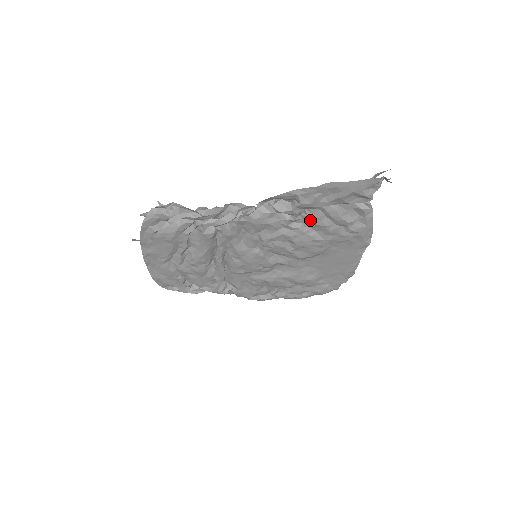
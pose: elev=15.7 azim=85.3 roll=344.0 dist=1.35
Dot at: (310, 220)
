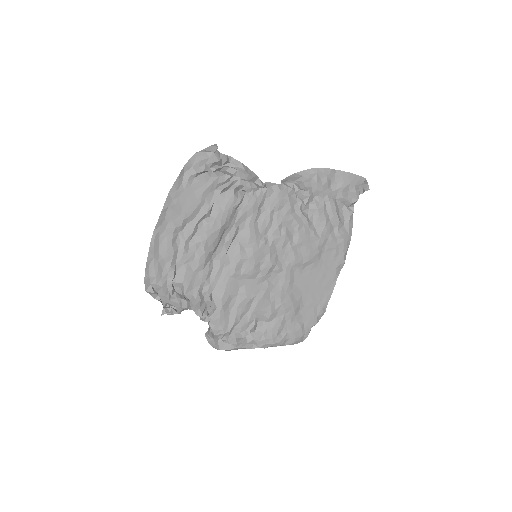
Dot at: (316, 209)
